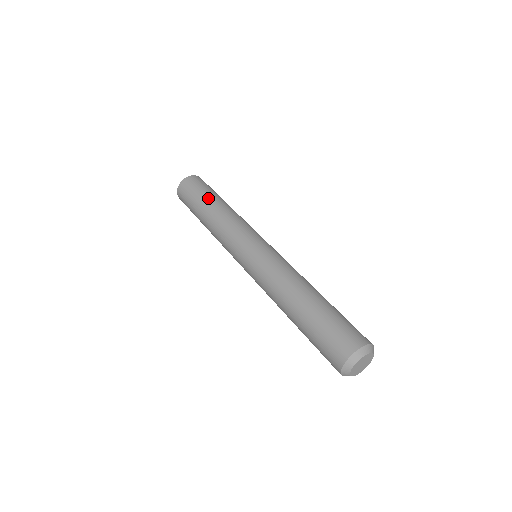
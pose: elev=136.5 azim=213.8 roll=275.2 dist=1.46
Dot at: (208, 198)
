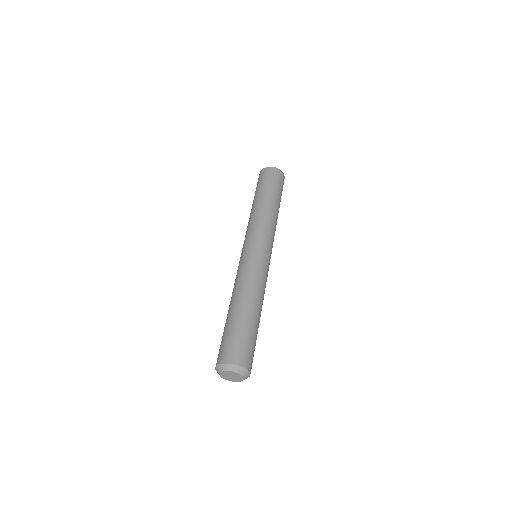
Dot at: (254, 197)
